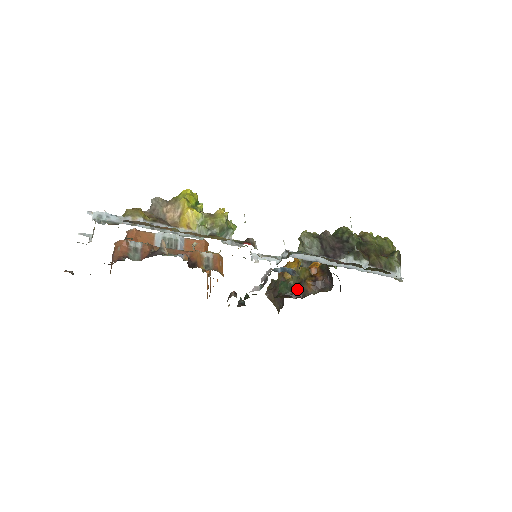
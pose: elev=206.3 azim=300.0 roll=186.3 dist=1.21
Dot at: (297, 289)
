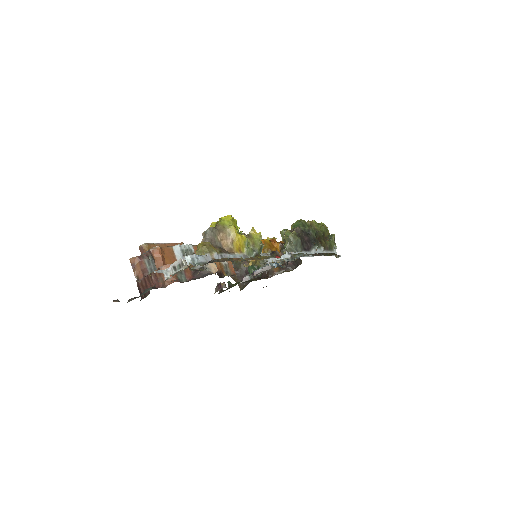
Dot at: (265, 271)
